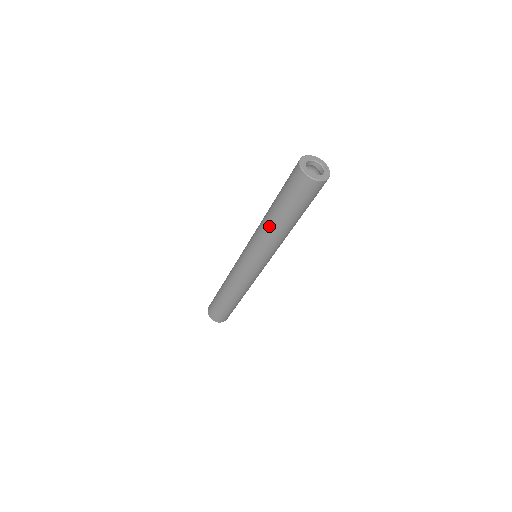
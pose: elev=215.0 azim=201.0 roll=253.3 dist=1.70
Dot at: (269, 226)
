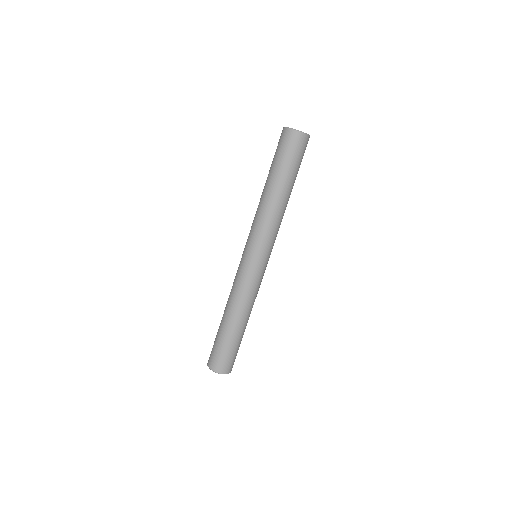
Dot at: (263, 198)
